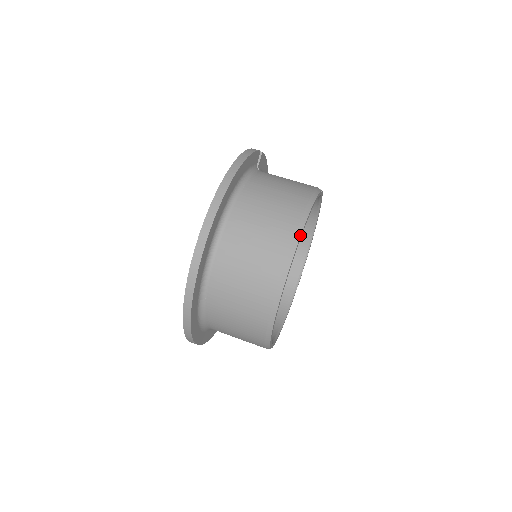
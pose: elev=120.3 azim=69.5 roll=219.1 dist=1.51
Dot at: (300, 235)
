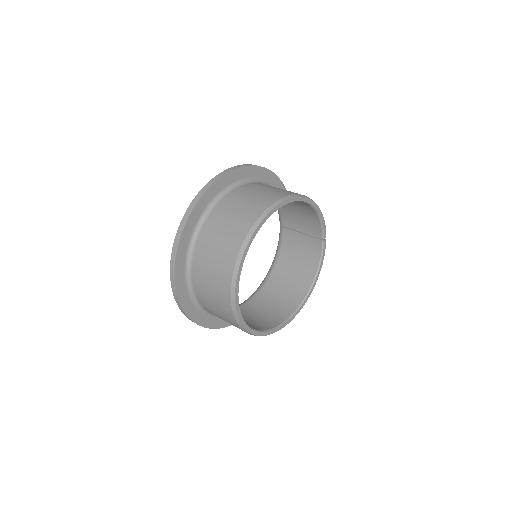
Dot at: (306, 197)
